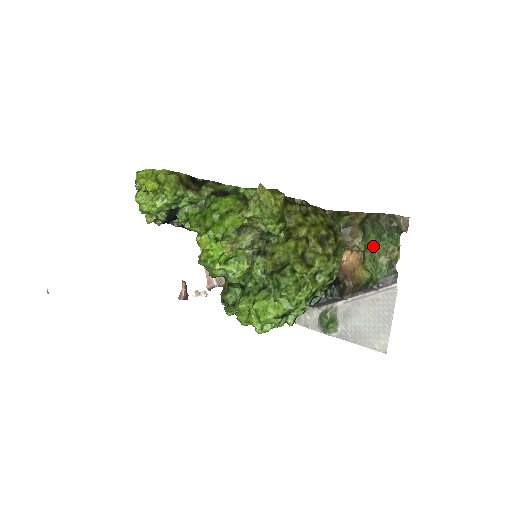
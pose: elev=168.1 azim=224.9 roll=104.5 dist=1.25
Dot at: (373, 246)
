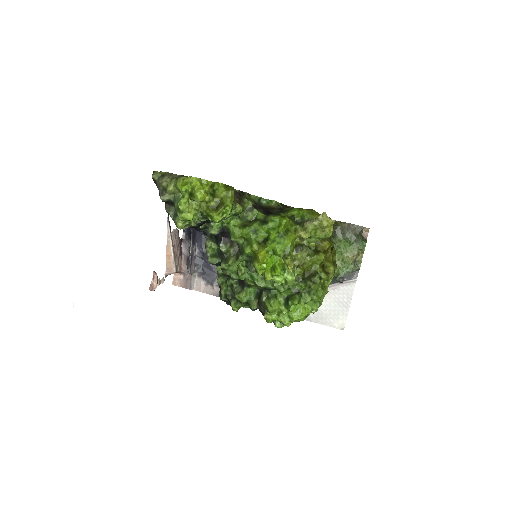
Dot at: (343, 249)
